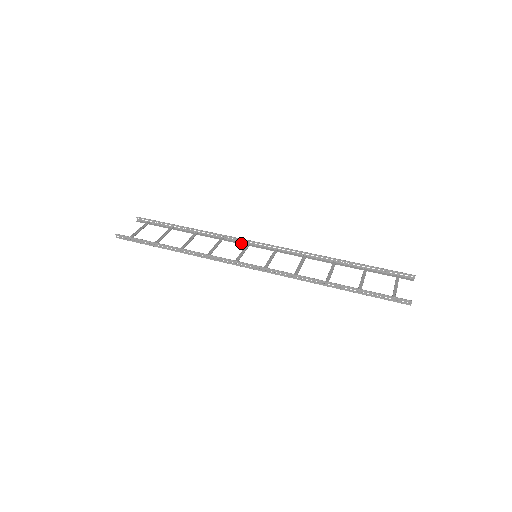
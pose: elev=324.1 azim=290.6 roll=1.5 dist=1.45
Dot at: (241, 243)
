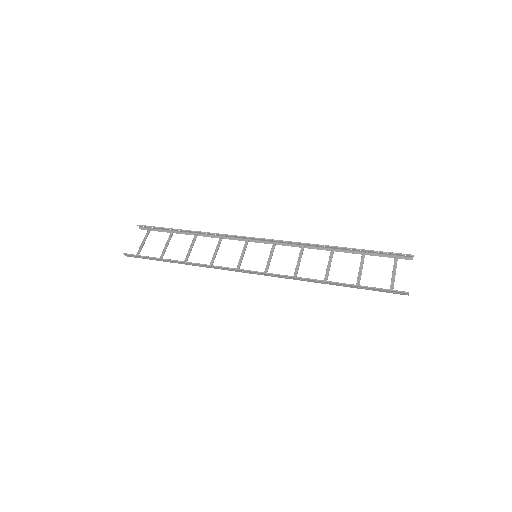
Dot at: (240, 239)
